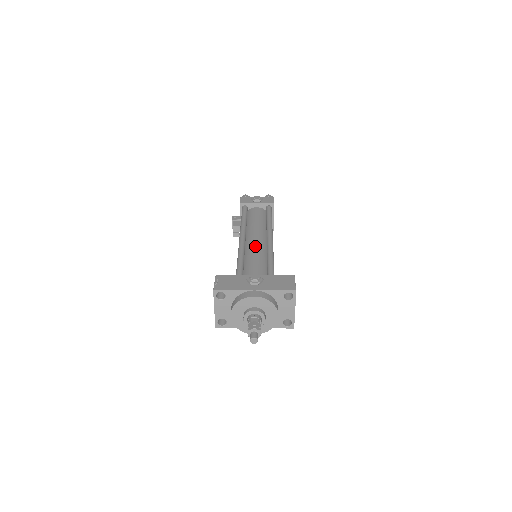
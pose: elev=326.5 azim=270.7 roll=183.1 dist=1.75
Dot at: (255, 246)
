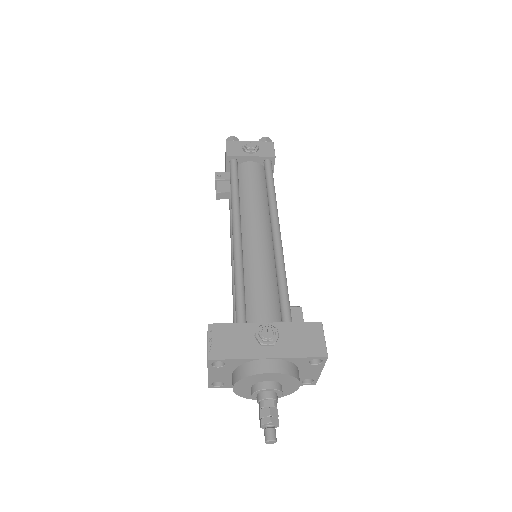
Dot at: (257, 250)
